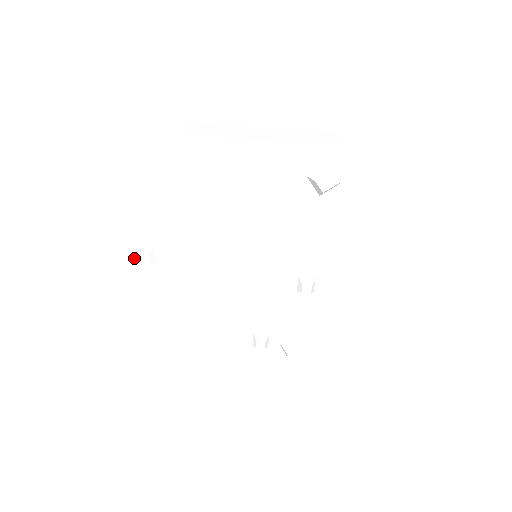
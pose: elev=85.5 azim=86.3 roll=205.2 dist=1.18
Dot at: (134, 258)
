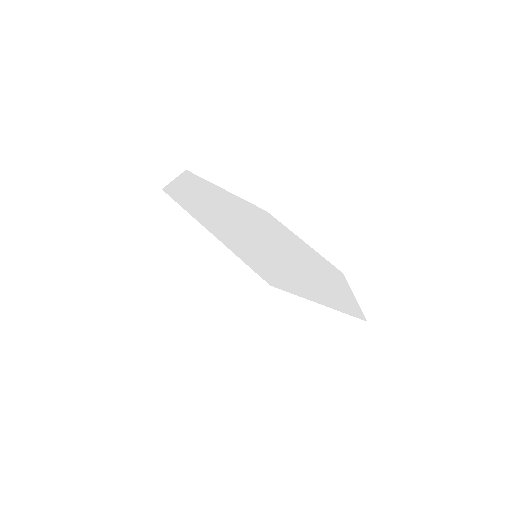
Dot at: occluded
